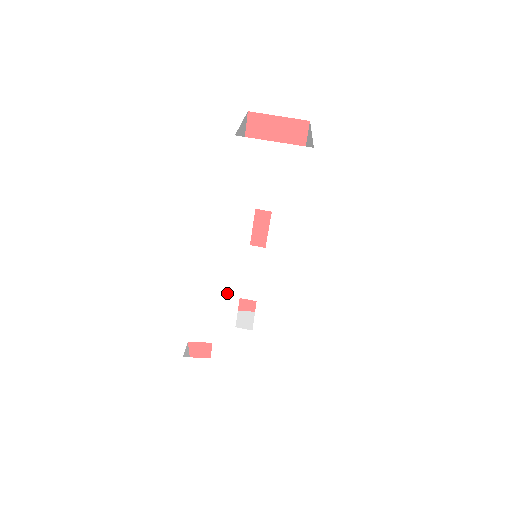
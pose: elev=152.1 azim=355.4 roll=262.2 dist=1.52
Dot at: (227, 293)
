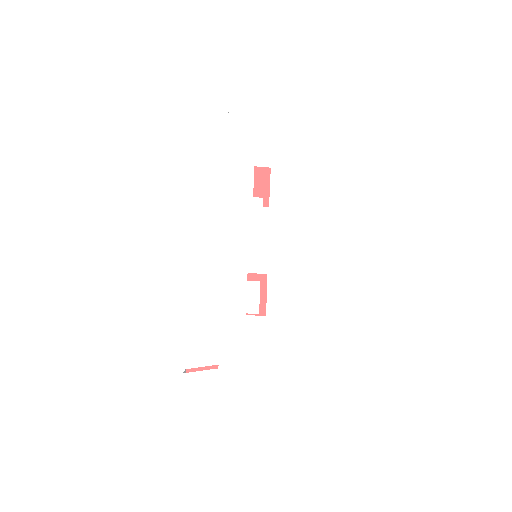
Dot at: (233, 268)
